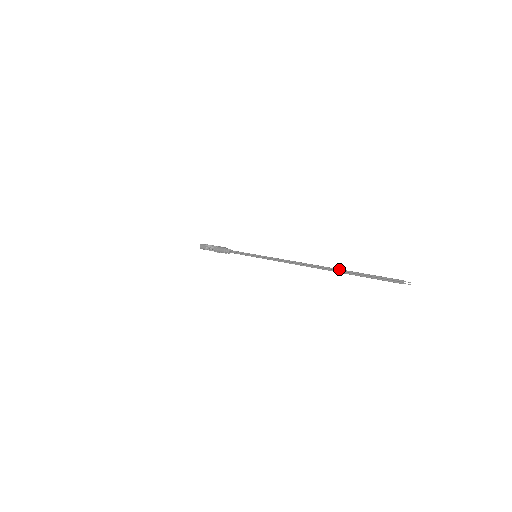
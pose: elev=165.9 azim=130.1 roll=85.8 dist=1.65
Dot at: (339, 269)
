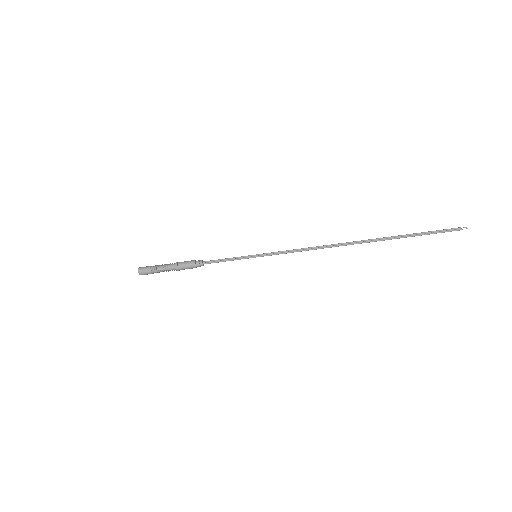
Dot at: (386, 237)
